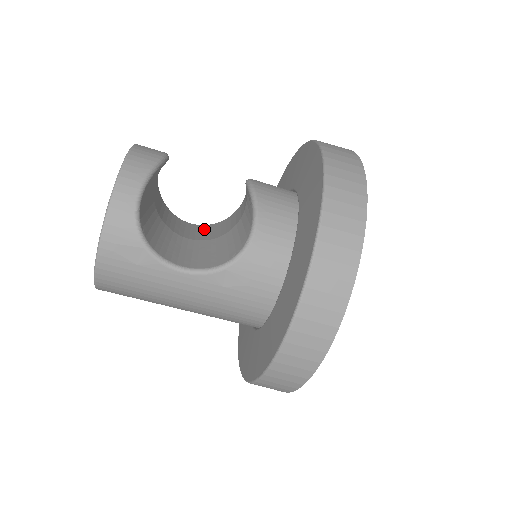
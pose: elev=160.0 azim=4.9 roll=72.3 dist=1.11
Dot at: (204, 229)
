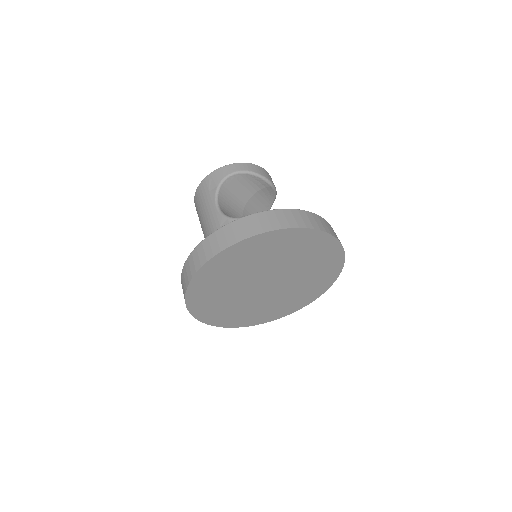
Dot at: occluded
